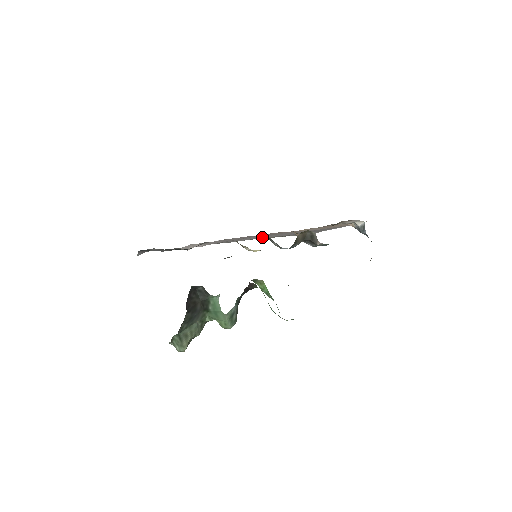
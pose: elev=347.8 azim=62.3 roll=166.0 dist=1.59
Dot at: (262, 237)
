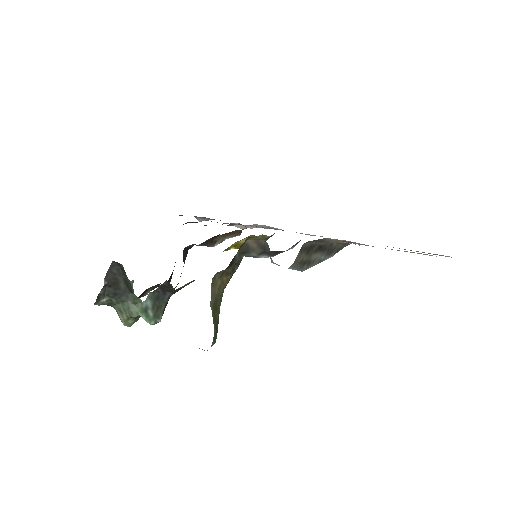
Dot at: occluded
